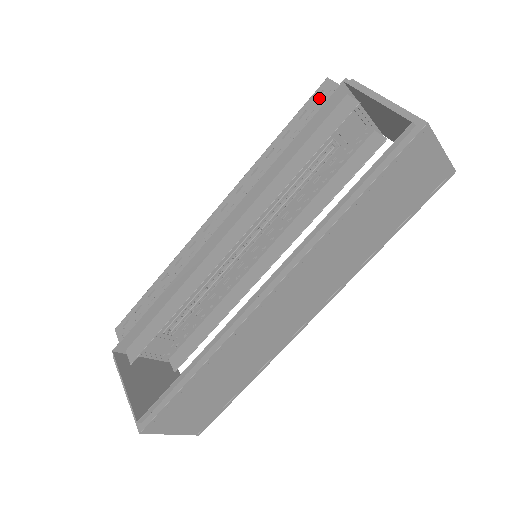
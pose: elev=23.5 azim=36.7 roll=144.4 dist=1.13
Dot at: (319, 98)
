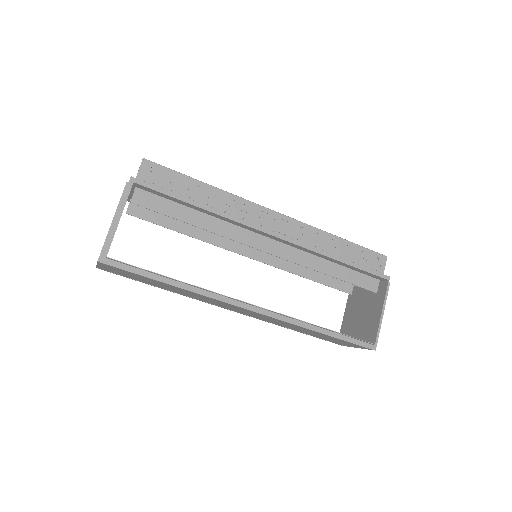
Dot at: (374, 259)
